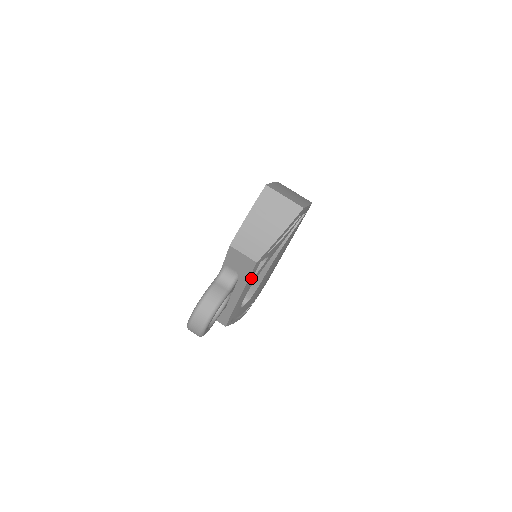
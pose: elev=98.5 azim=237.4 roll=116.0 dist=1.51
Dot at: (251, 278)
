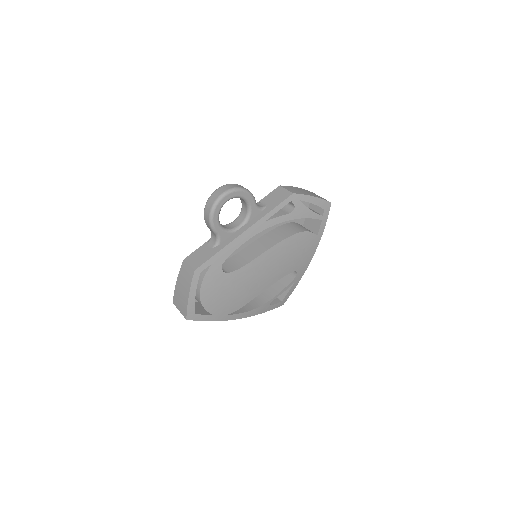
Dot at: (273, 214)
